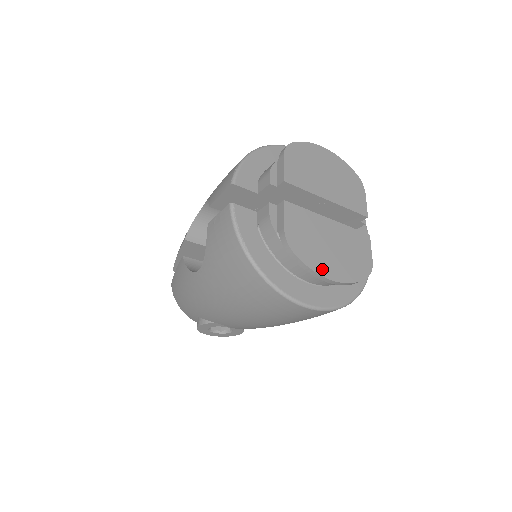
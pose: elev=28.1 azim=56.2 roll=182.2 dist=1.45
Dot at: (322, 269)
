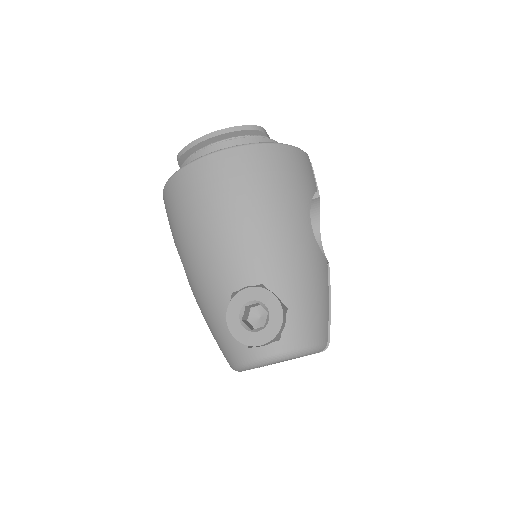
Dot at: occluded
